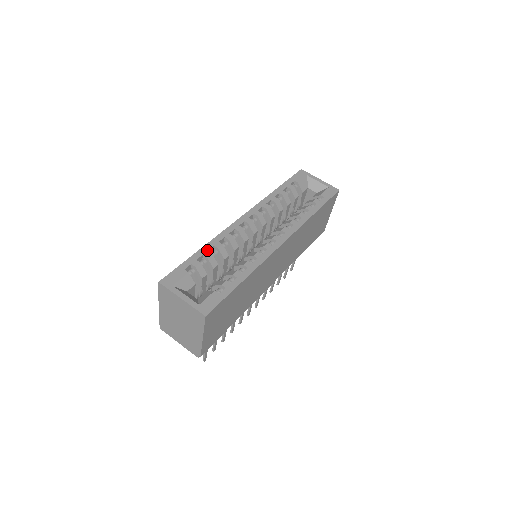
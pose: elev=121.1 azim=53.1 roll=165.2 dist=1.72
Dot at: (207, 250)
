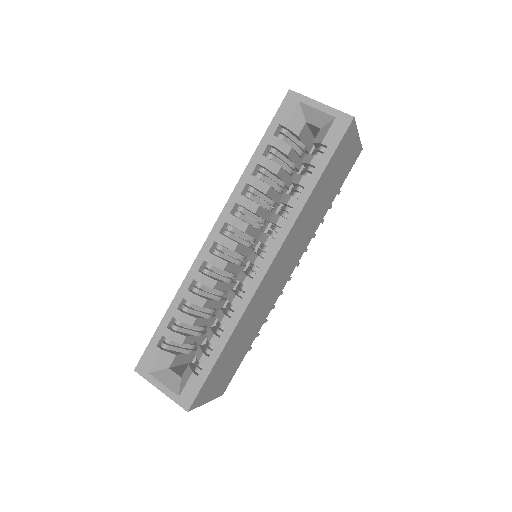
Dot at: (176, 308)
